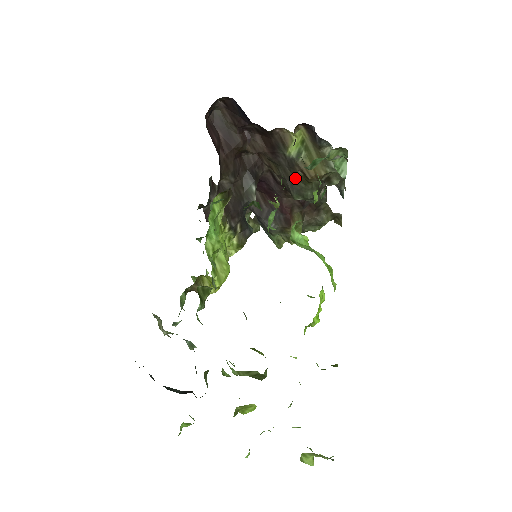
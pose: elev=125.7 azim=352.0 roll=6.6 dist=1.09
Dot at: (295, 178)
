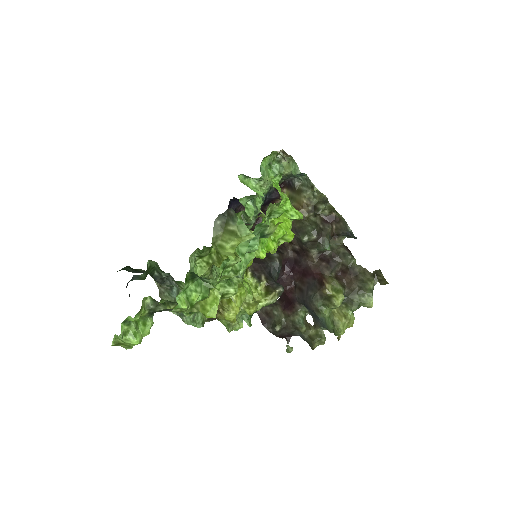
Dot at: (296, 225)
